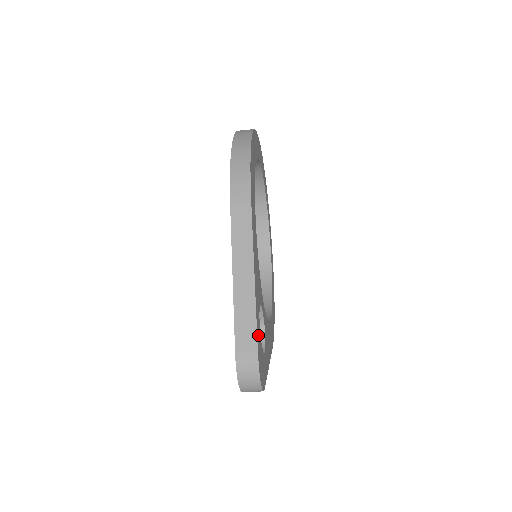
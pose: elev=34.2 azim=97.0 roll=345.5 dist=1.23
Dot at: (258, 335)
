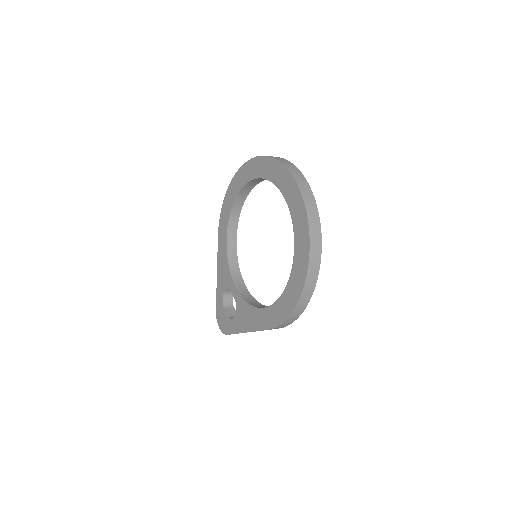
Dot at: occluded
